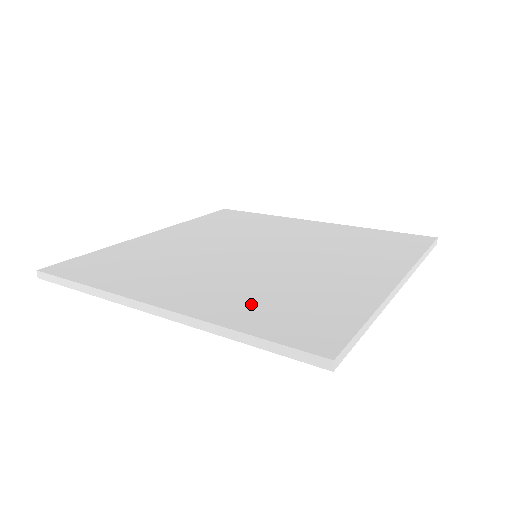
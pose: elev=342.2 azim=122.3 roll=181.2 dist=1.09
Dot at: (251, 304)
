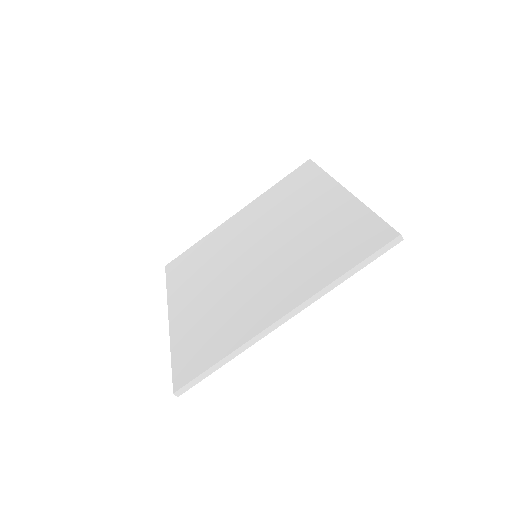
Dot at: (195, 327)
